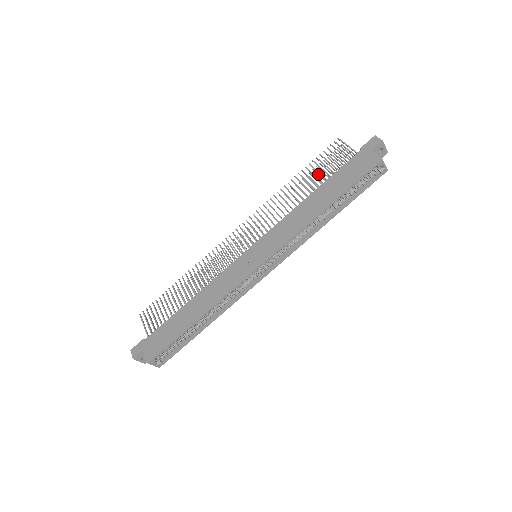
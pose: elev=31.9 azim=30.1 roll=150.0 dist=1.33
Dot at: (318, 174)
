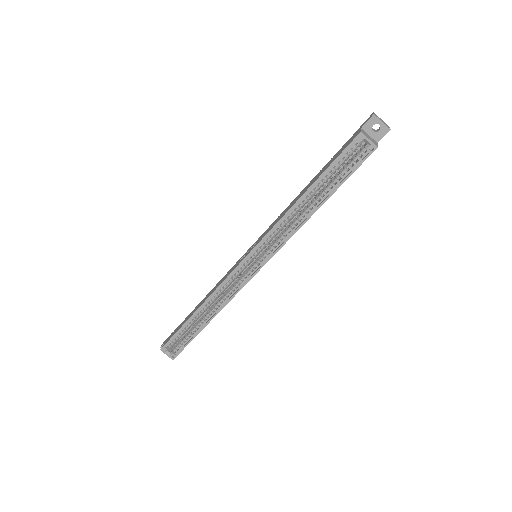
Dot at: occluded
